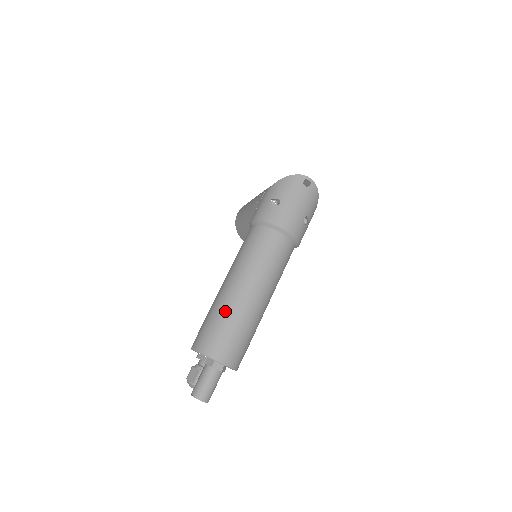
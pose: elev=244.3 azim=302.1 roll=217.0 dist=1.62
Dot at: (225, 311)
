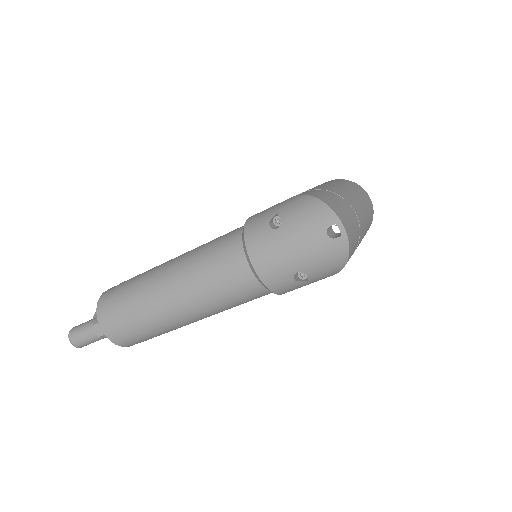
Dot at: (137, 289)
